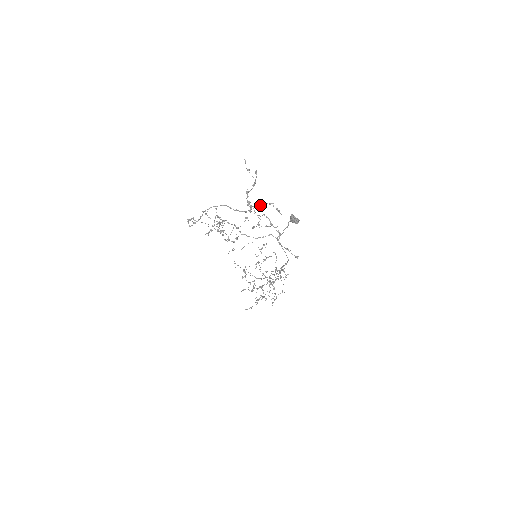
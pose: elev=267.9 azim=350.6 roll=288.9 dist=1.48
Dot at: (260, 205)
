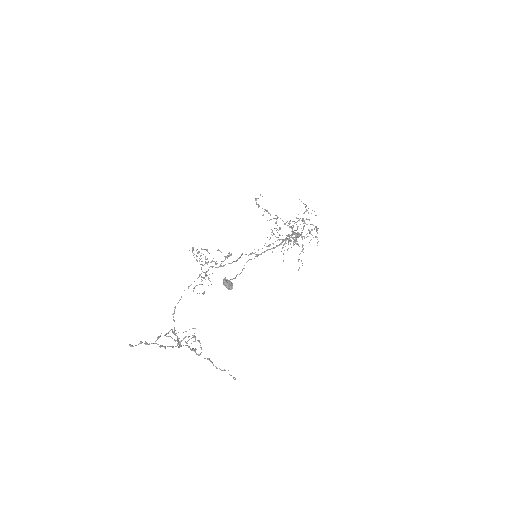
Dot at: (179, 343)
